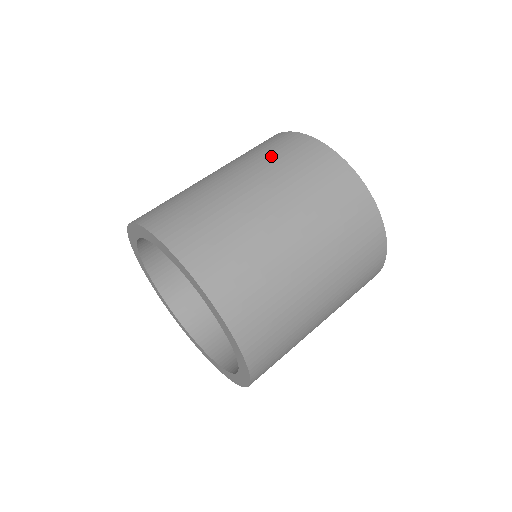
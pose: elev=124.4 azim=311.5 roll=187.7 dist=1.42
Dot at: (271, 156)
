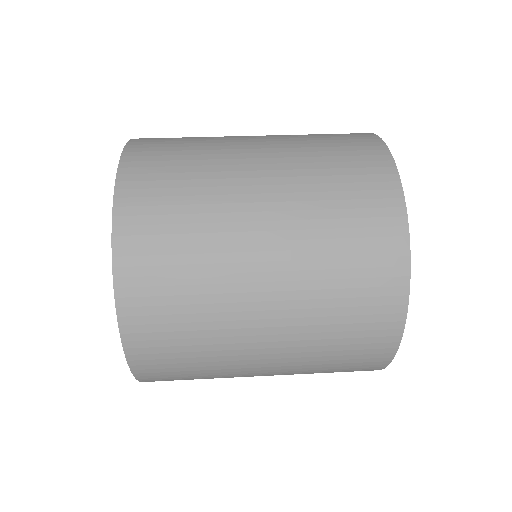
Dot at: (316, 138)
